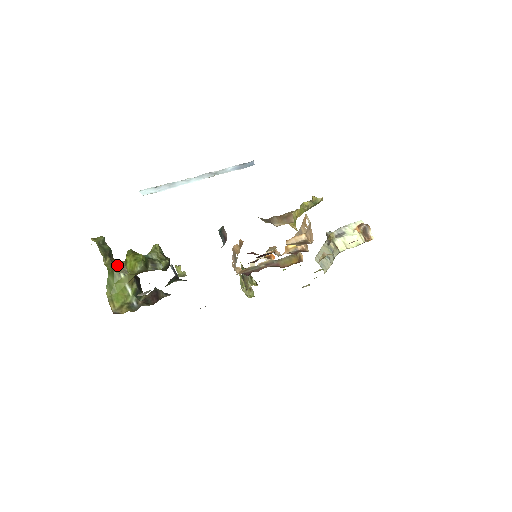
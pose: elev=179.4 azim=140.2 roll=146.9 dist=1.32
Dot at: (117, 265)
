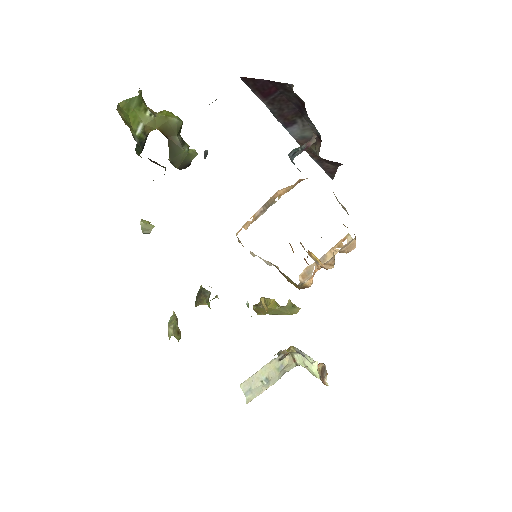
Dot at: (147, 107)
